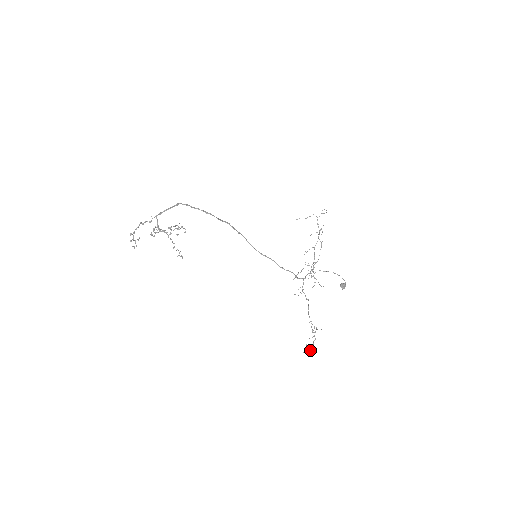
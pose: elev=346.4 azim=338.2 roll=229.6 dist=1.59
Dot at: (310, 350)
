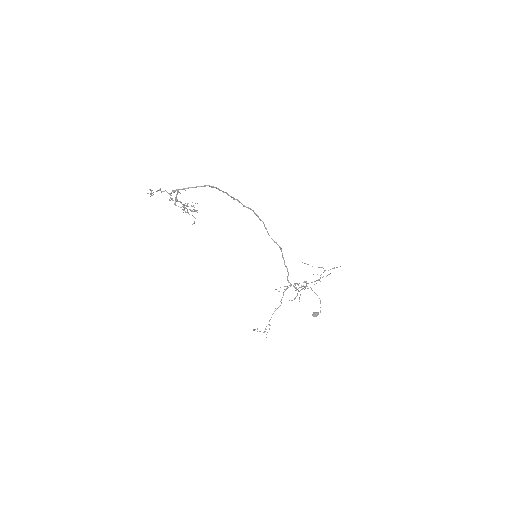
Dot at: occluded
